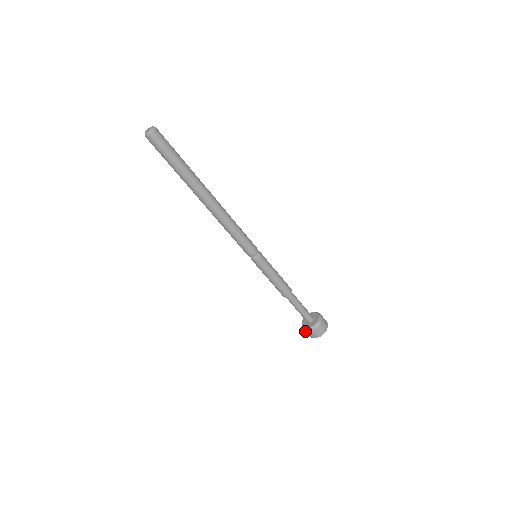
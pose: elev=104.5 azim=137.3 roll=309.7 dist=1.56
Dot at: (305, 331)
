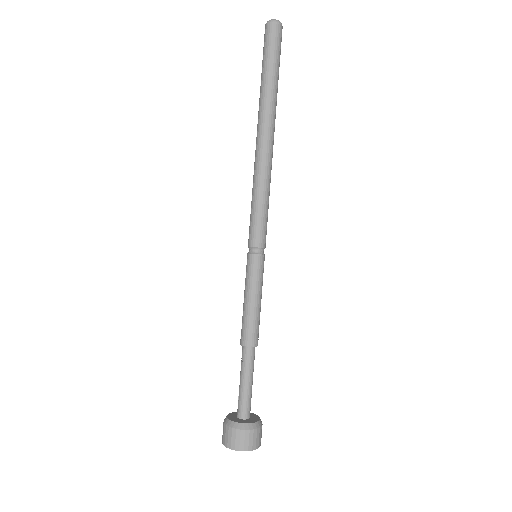
Dot at: occluded
